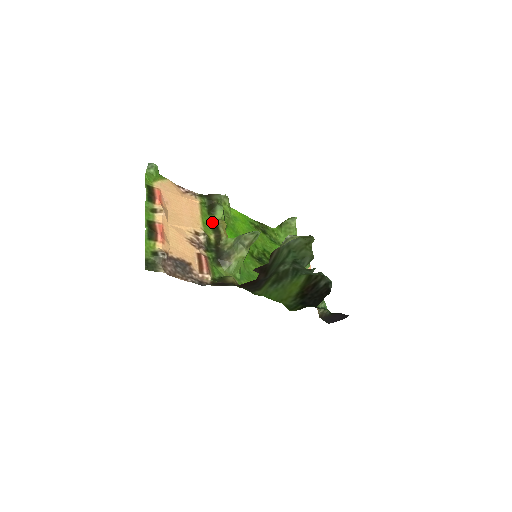
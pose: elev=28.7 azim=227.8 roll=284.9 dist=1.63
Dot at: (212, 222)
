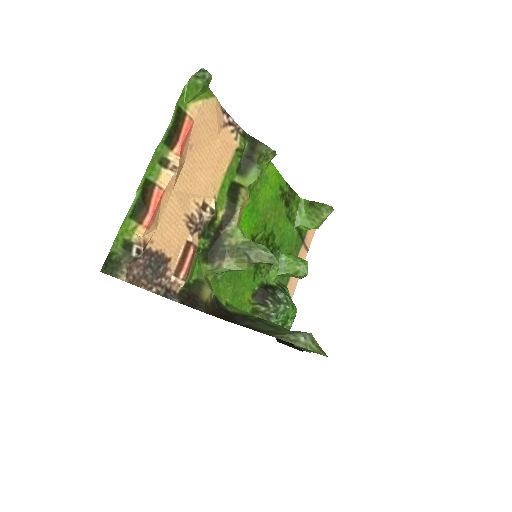
Dot at: (234, 187)
